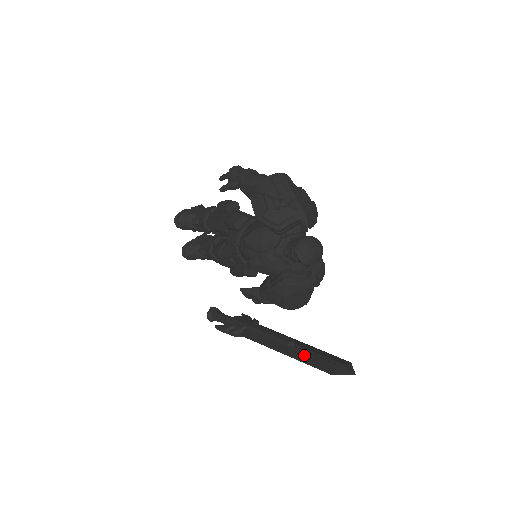
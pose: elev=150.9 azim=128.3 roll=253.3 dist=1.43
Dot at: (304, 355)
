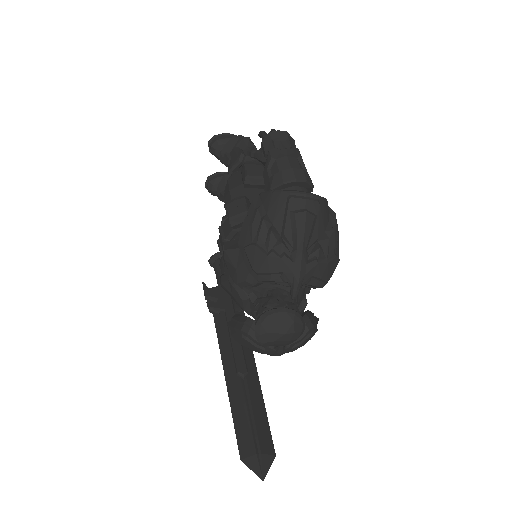
Dot at: (240, 404)
